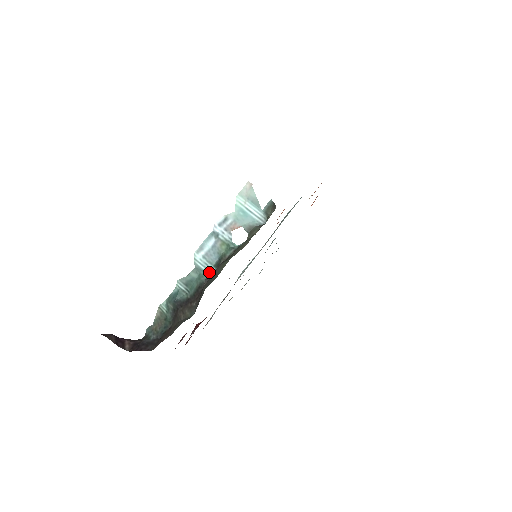
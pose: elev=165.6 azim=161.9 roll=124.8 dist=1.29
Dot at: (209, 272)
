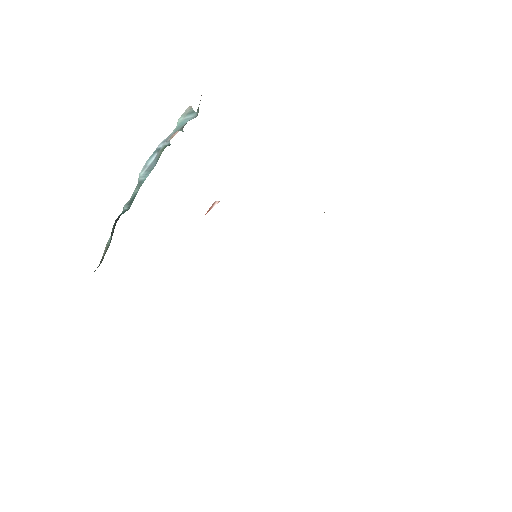
Dot at: (147, 176)
